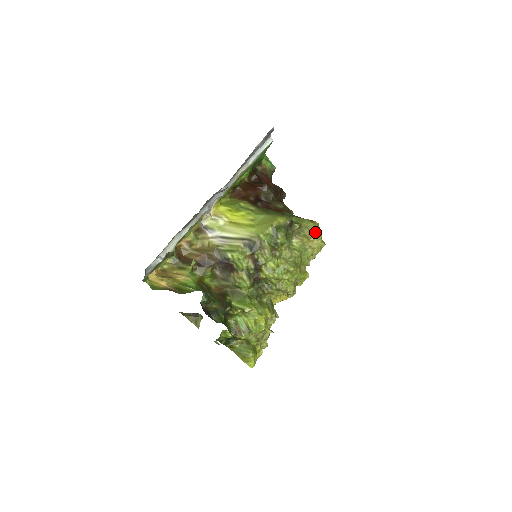
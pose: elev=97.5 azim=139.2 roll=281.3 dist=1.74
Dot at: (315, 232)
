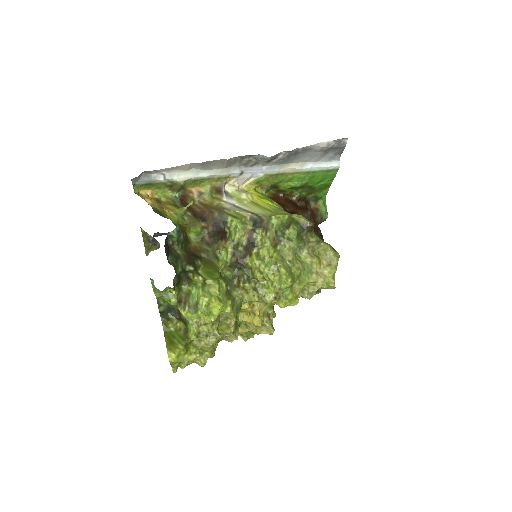
Dot at: (331, 262)
